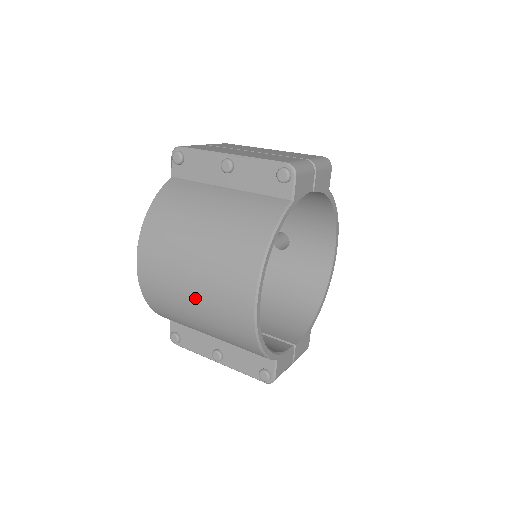
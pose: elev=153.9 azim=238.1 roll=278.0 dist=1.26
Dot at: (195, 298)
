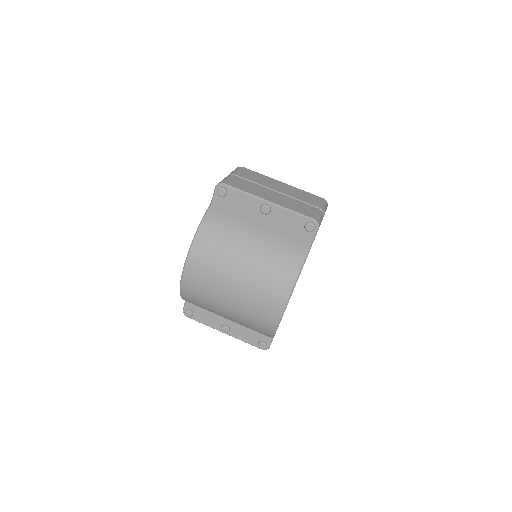
Dot at: (233, 302)
